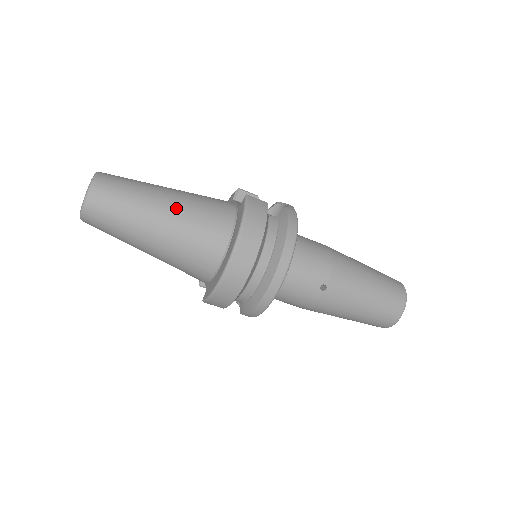
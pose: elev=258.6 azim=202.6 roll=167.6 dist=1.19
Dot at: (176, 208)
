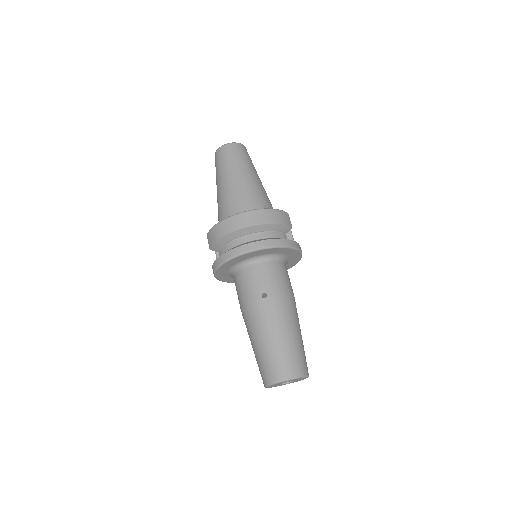
Dot at: (253, 182)
